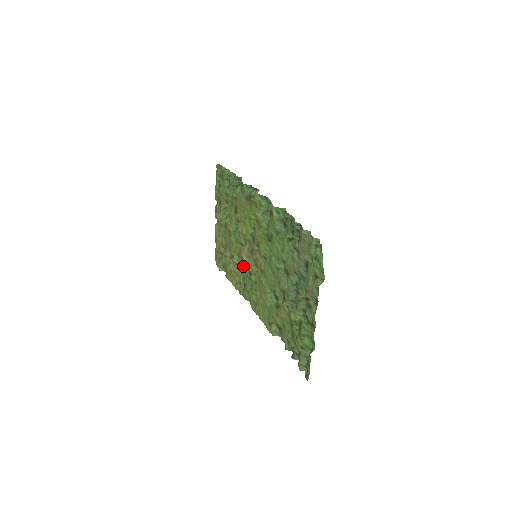
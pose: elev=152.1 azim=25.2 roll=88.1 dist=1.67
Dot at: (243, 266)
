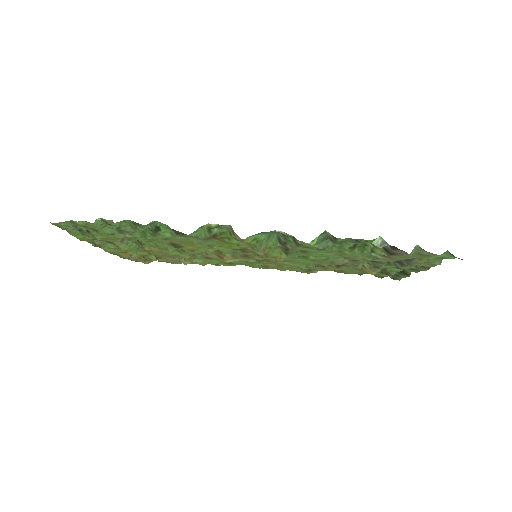
Dot at: occluded
